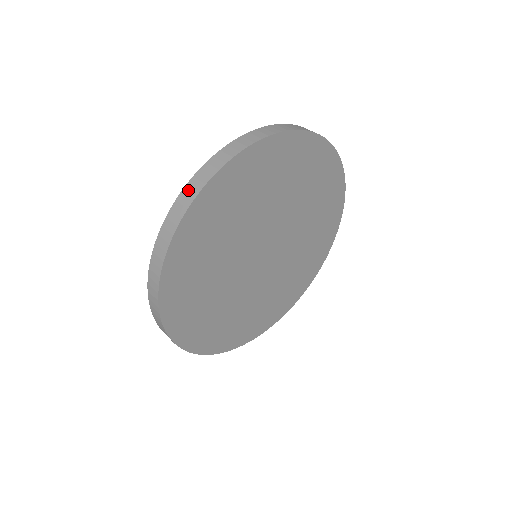
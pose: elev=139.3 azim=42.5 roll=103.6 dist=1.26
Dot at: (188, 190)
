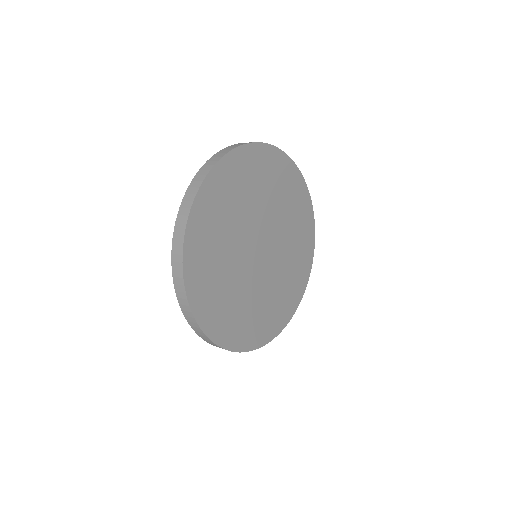
Dot at: (175, 257)
